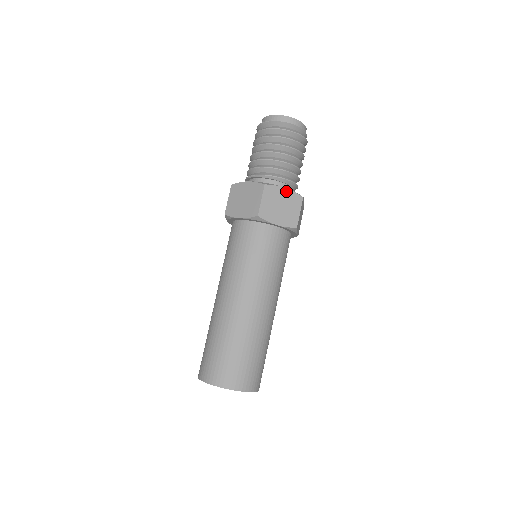
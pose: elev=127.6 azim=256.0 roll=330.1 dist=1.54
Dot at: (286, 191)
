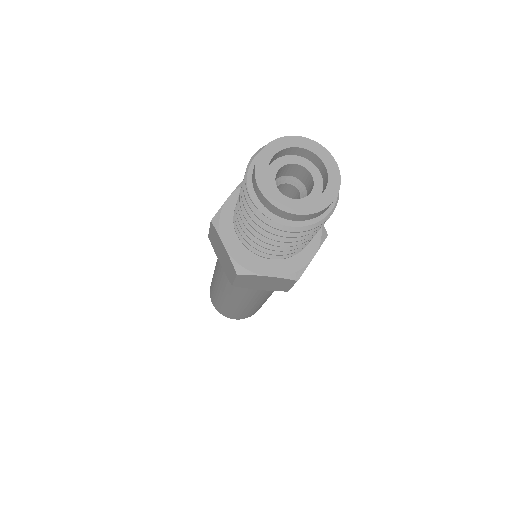
Dot at: (270, 278)
